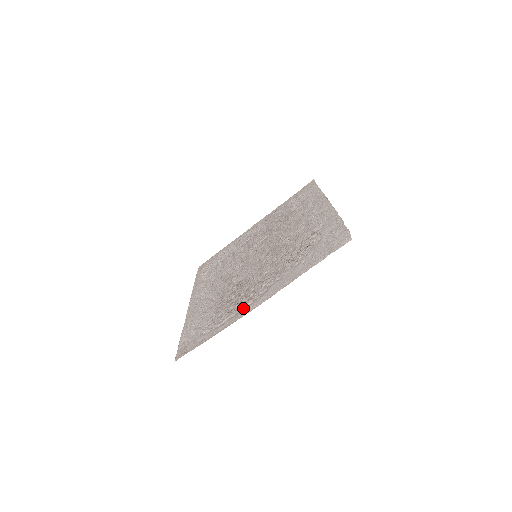
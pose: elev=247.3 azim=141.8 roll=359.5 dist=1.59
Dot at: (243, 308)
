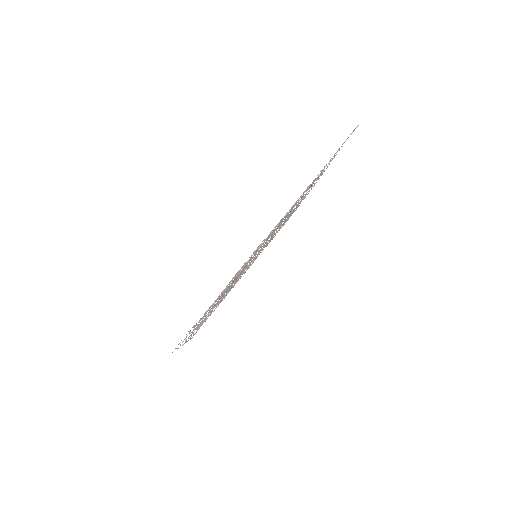
Dot at: occluded
